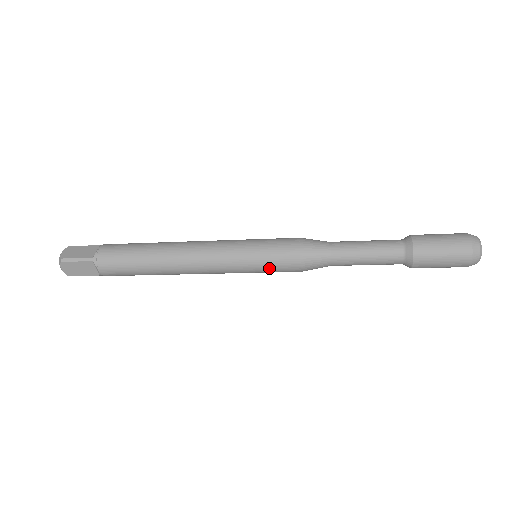
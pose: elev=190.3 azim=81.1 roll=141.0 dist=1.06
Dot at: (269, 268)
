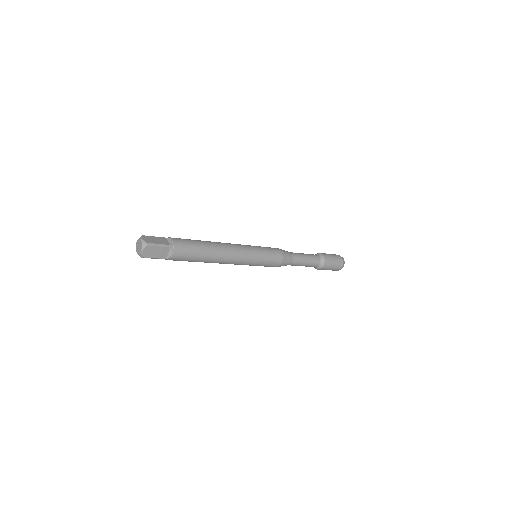
Dot at: (267, 263)
